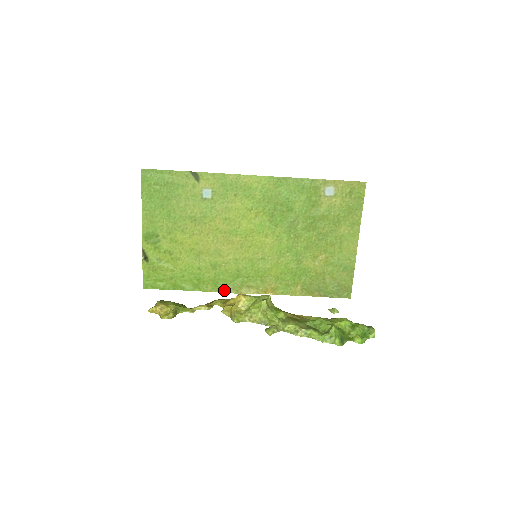
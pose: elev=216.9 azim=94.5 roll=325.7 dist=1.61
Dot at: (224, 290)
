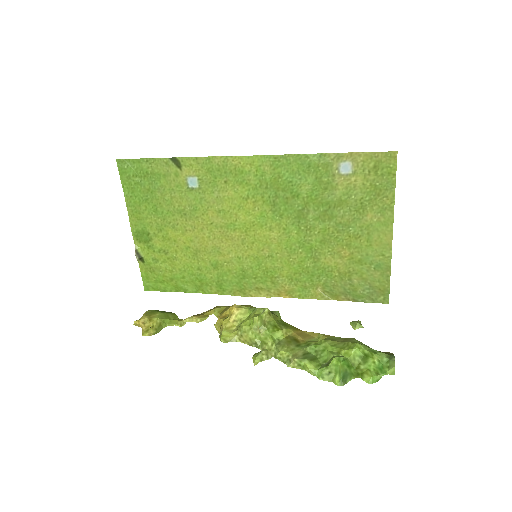
Dot at: (231, 292)
